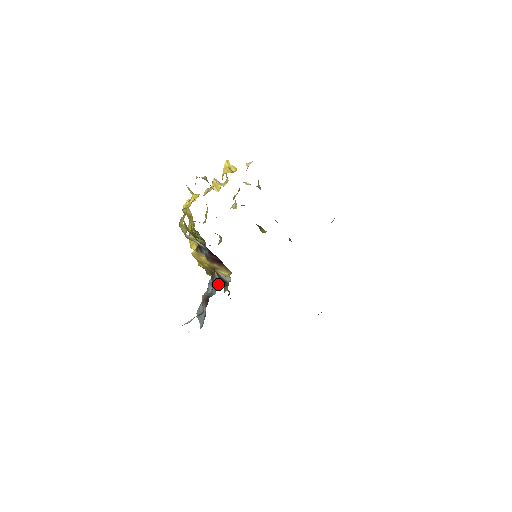
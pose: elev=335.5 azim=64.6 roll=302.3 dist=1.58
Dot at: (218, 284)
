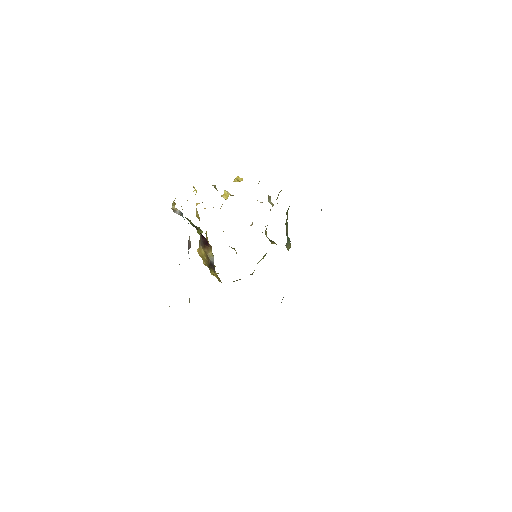
Dot at: (190, 246)
